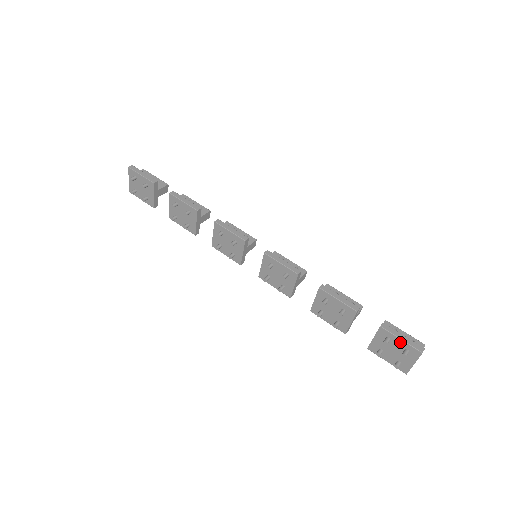
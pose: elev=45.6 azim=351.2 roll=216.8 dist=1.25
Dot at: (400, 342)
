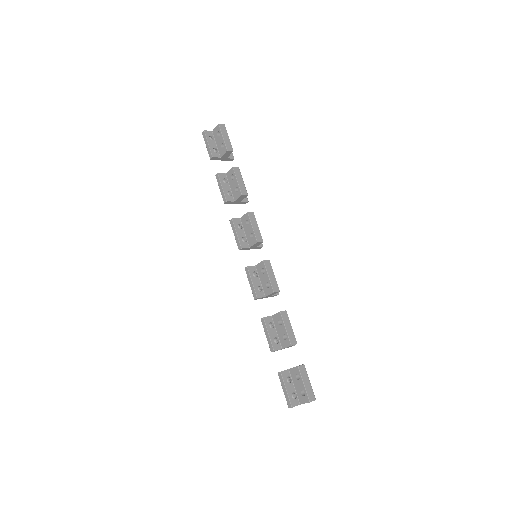
Dot at: (285, 390)
